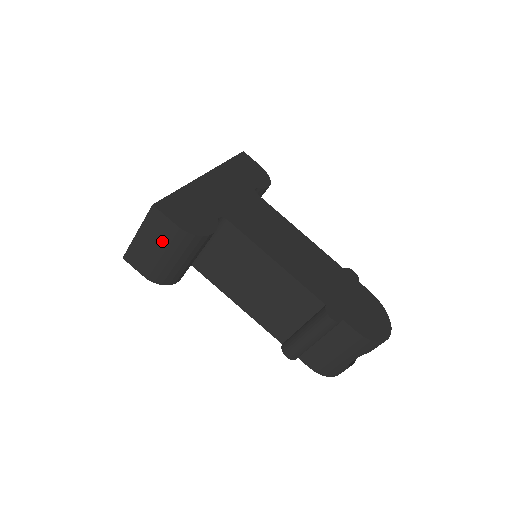
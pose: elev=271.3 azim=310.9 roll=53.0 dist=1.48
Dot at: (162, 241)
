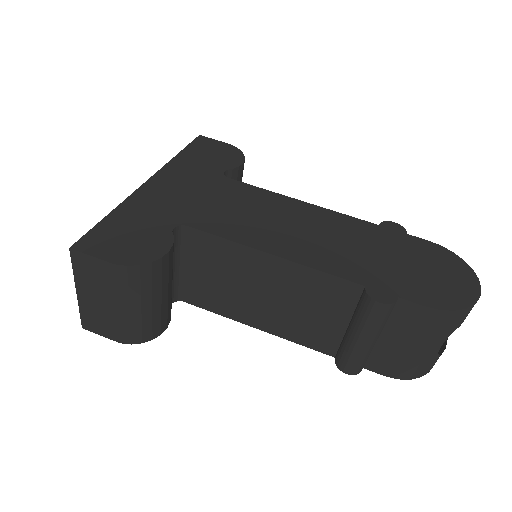
Dot at: (107, 290)
